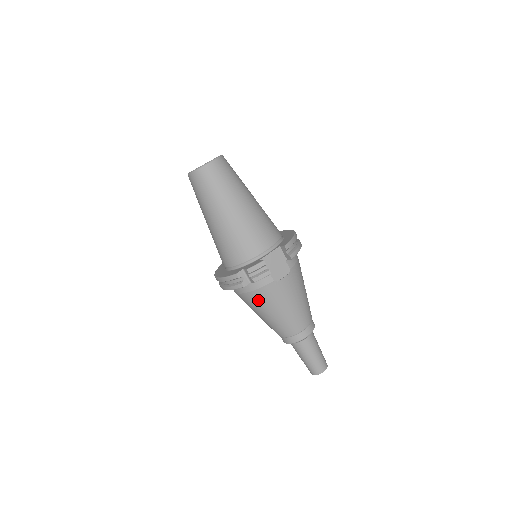
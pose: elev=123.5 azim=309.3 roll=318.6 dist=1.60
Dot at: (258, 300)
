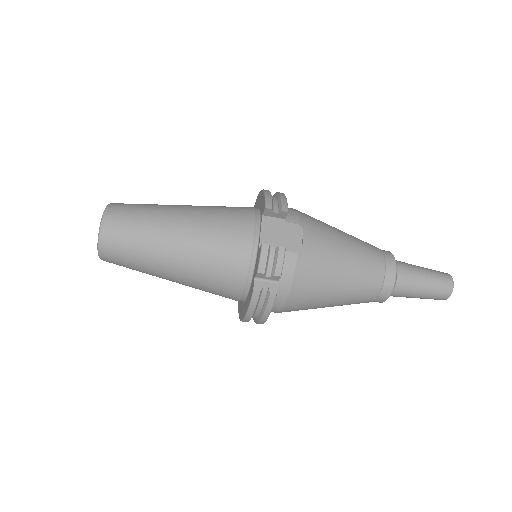
Dot at: (307, 291)
